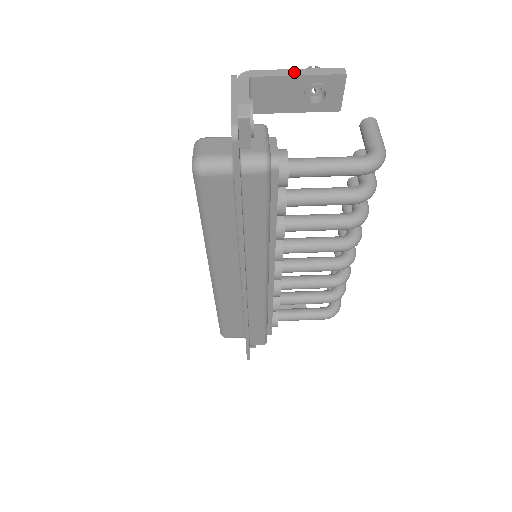
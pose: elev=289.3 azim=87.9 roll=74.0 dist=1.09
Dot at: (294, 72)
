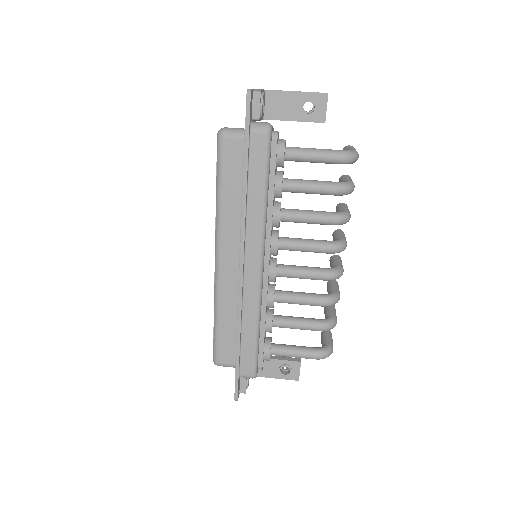
Dot at: (294, 91)
